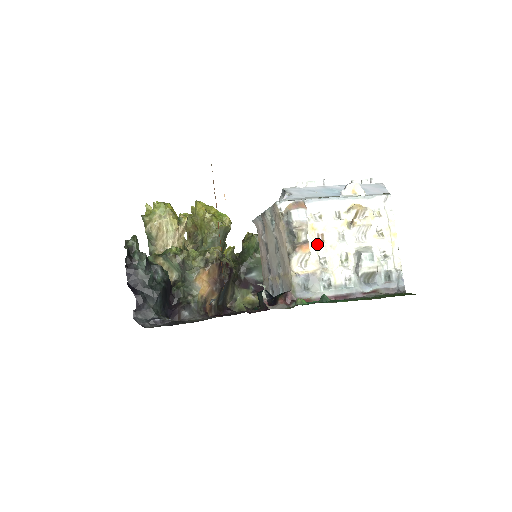
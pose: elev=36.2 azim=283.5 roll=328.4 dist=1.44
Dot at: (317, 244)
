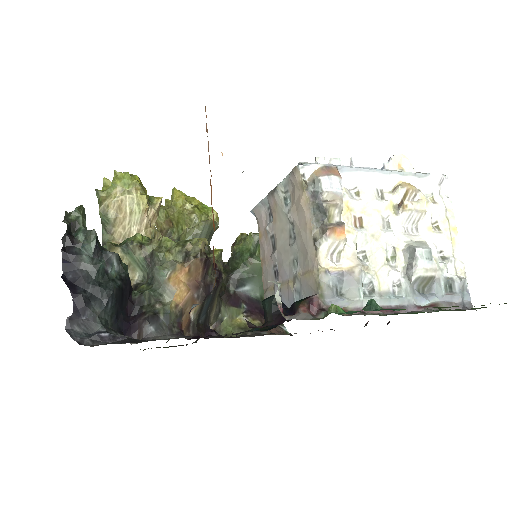
Dot at: (354, 230)
